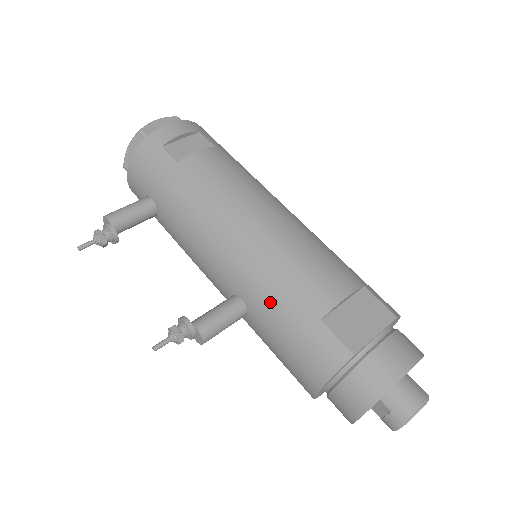
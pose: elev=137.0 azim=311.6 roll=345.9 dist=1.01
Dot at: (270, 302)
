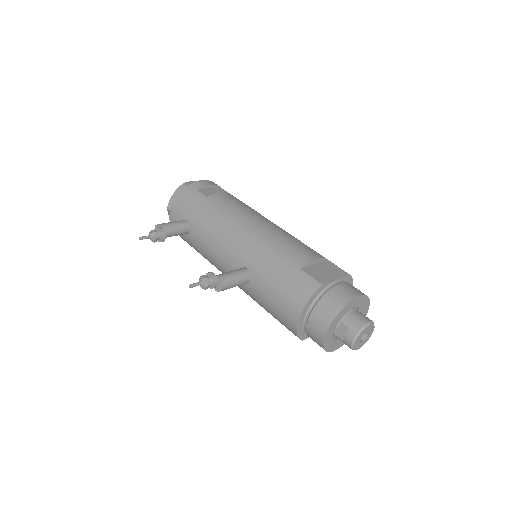
Dot at: (267, 264)
